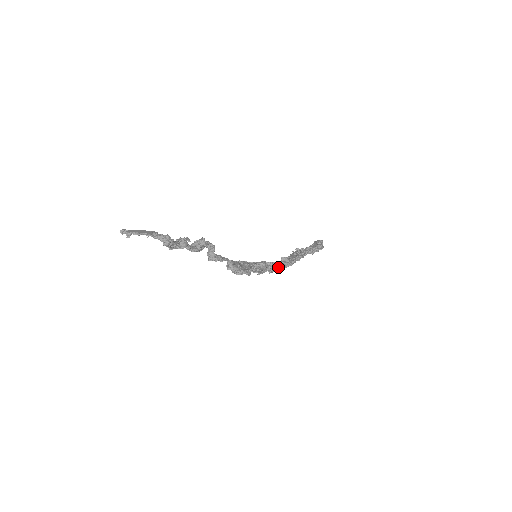
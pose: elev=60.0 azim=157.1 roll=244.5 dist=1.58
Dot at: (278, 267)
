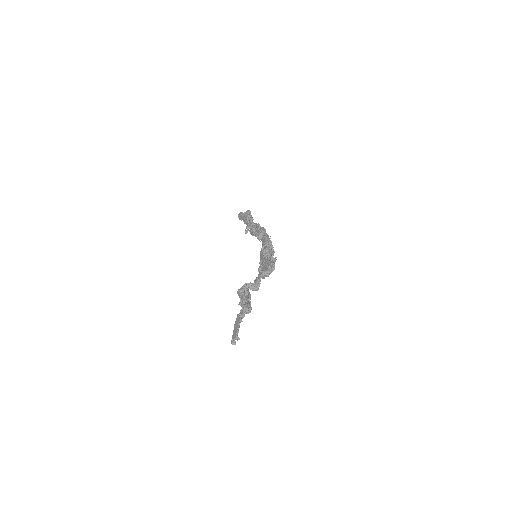
Dot at: (269, 240)
